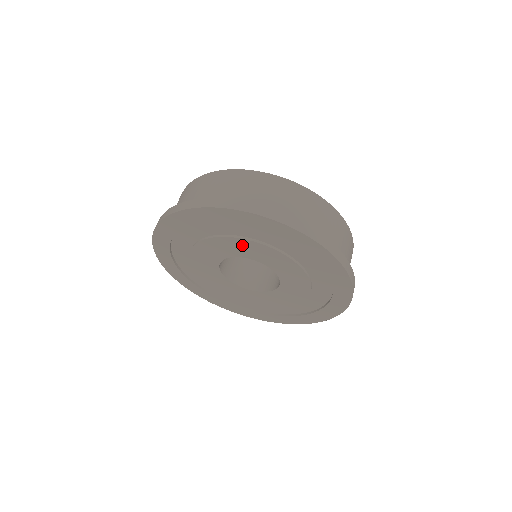
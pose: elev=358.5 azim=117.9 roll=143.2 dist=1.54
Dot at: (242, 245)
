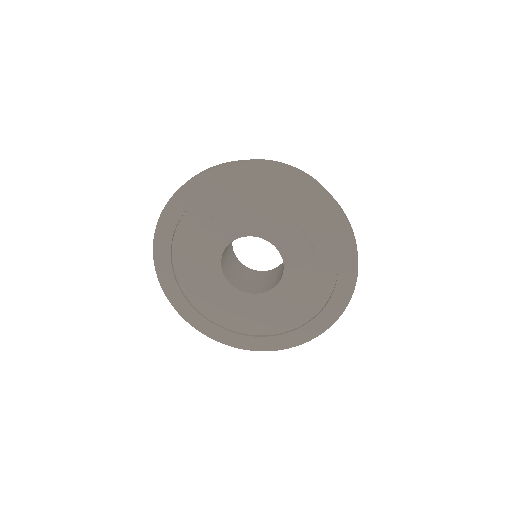
Dot at: (265, 218)
